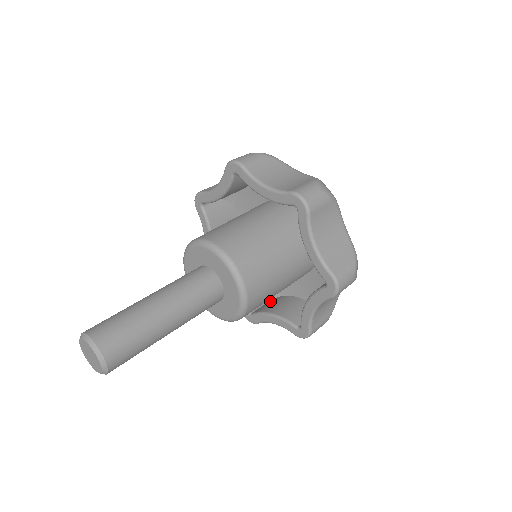
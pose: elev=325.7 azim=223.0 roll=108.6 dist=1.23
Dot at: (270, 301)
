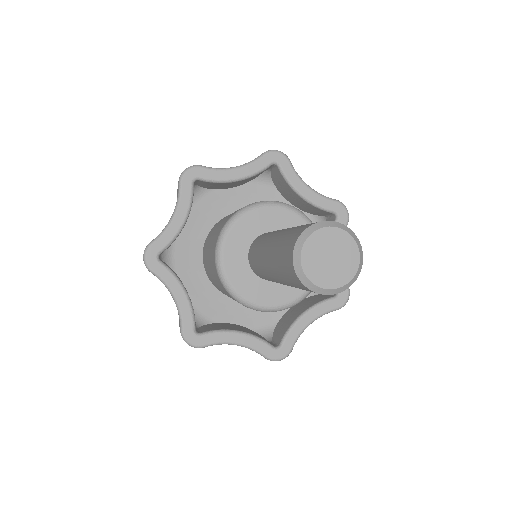
Dot at: (204, 326)
